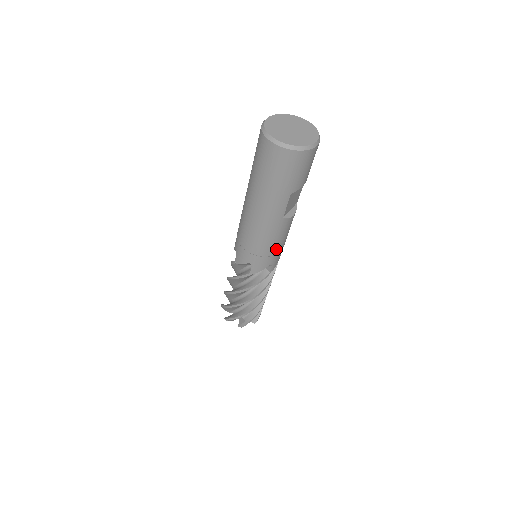
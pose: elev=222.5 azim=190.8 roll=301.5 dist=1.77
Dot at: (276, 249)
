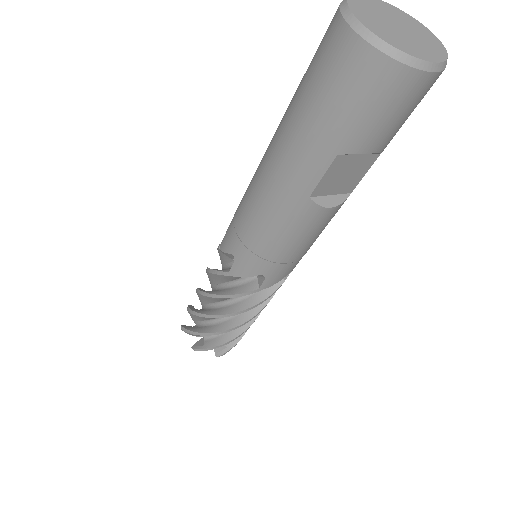
Dot at: (280, 253)
